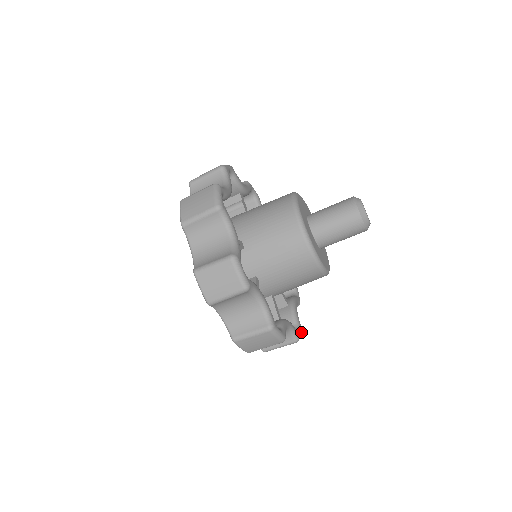
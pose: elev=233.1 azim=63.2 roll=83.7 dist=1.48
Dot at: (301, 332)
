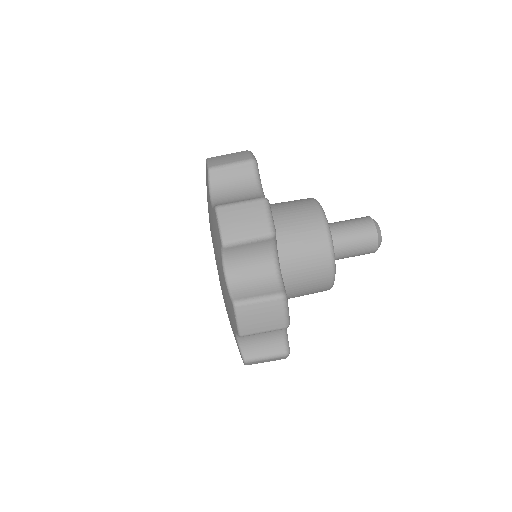
Dot at: (273, 223)
